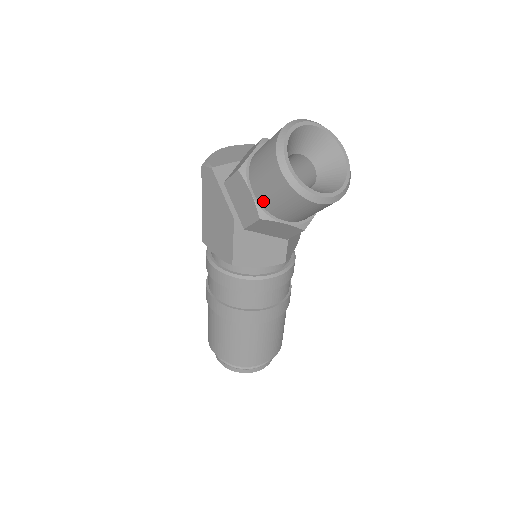
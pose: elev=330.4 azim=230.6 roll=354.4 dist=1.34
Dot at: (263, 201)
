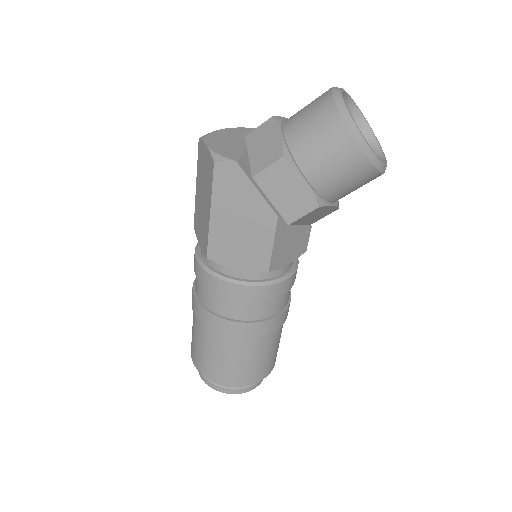
Dot at: (321, 186)
